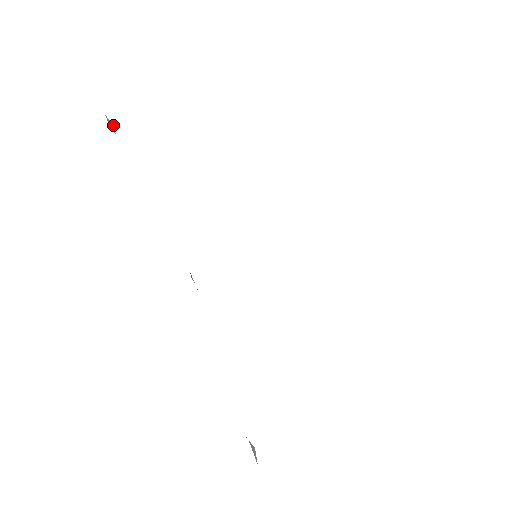
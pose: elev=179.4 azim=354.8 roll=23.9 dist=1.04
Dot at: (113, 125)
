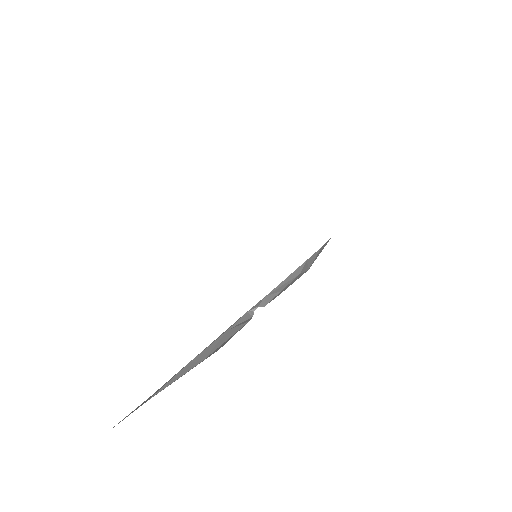
Dot at: occluded
